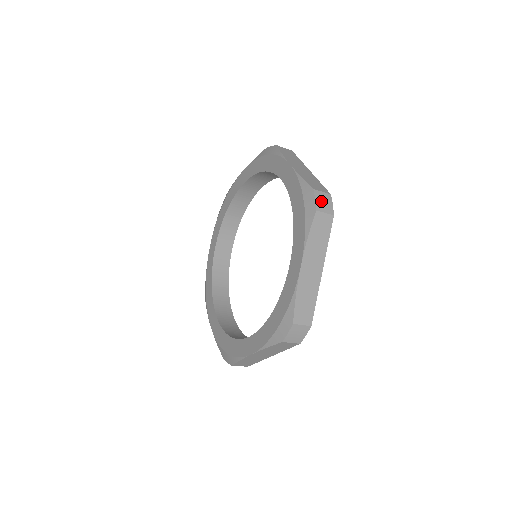
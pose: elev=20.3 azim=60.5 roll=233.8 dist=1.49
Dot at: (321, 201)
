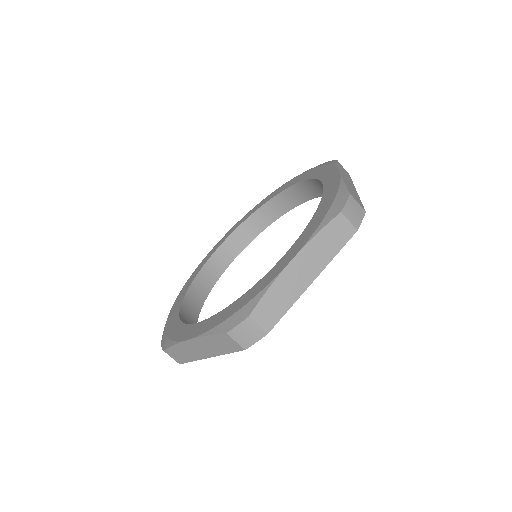
Dot at: occluded
